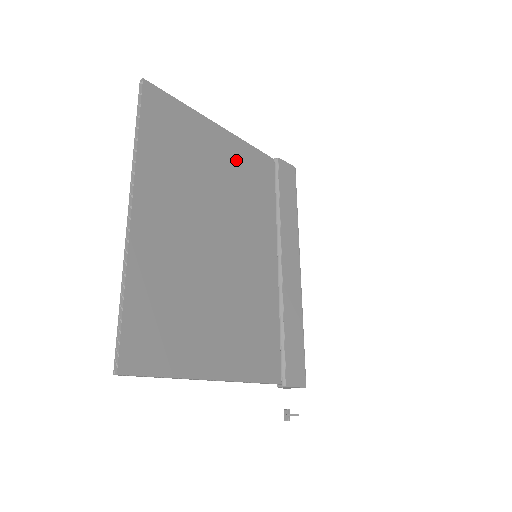
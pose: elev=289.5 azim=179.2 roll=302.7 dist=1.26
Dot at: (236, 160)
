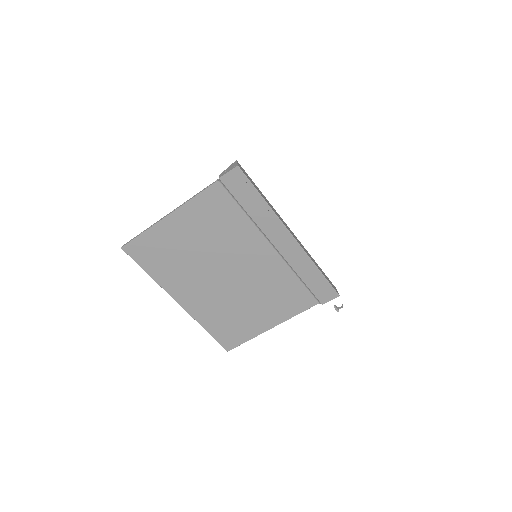
Dot at: (196, 221)
